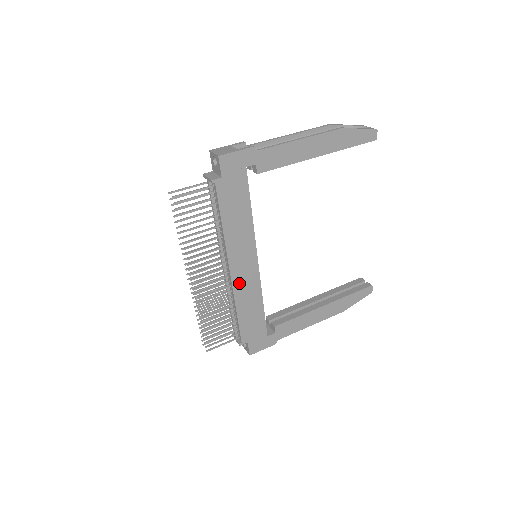
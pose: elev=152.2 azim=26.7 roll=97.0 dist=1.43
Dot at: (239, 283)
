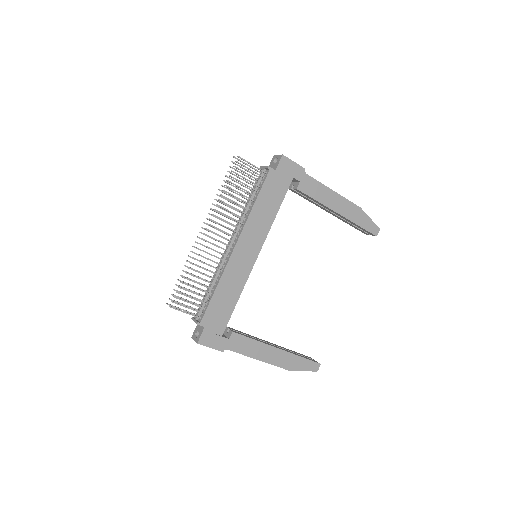
Dot at: (235, 262)
